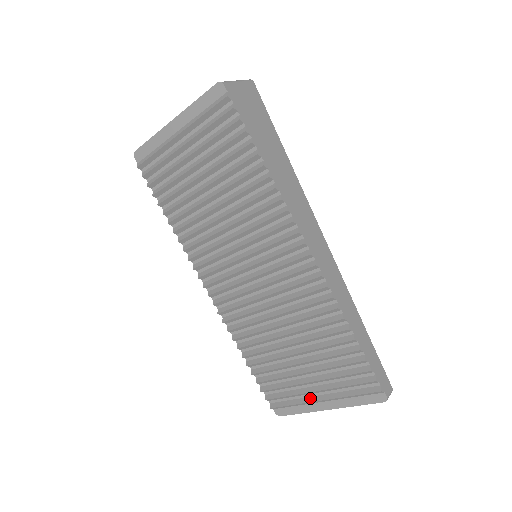
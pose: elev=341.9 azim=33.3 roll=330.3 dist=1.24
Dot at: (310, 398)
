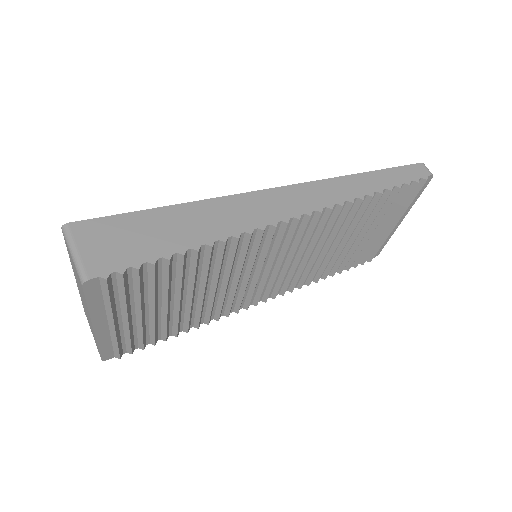
Dot at: (387, 232)
